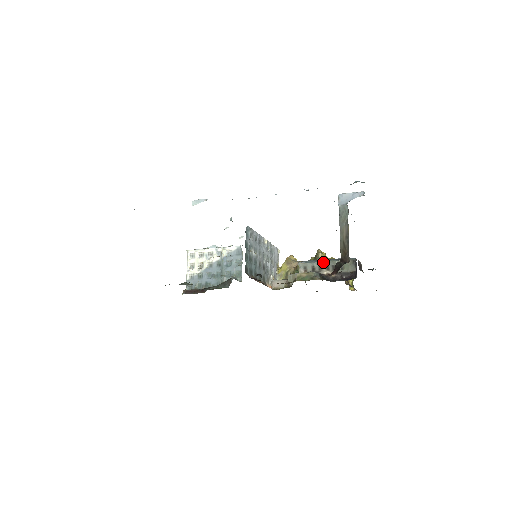
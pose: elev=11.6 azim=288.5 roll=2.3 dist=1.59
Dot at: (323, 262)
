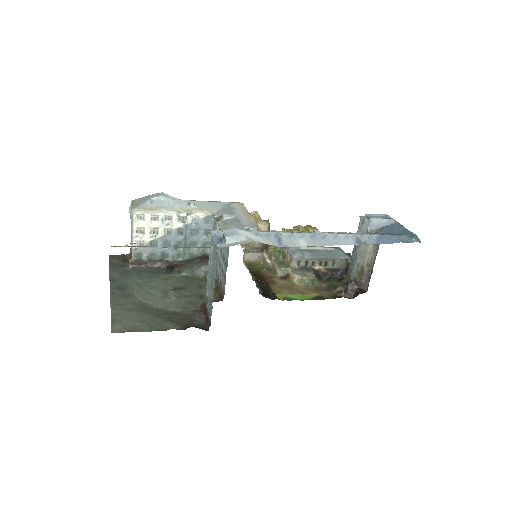
Dot at: (318, 259)
